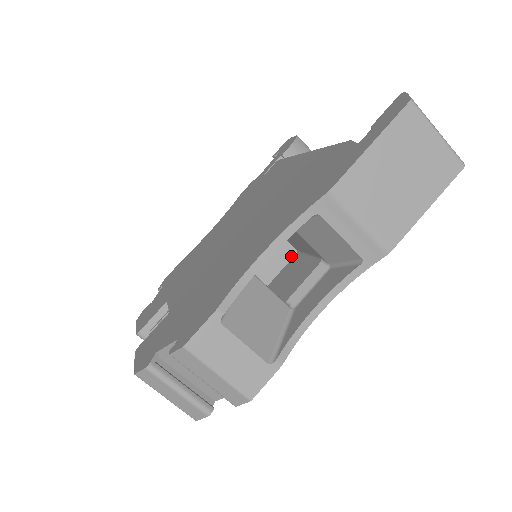
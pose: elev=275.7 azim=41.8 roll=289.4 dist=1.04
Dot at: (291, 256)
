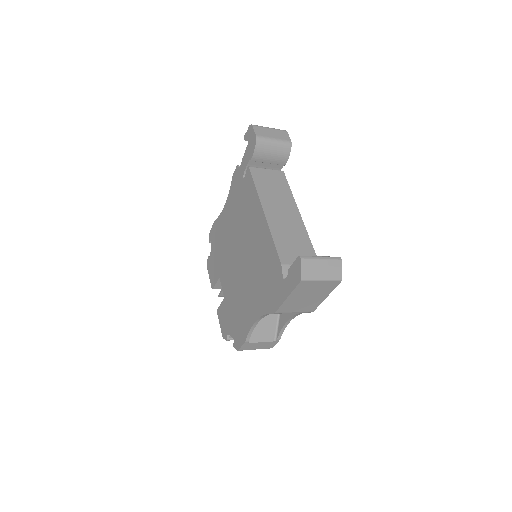
Dot at: occluded
